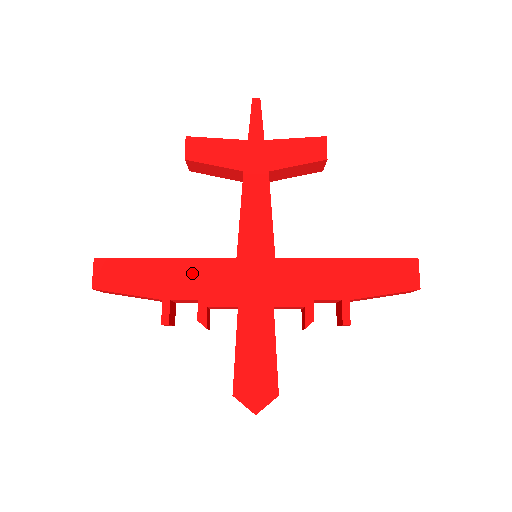
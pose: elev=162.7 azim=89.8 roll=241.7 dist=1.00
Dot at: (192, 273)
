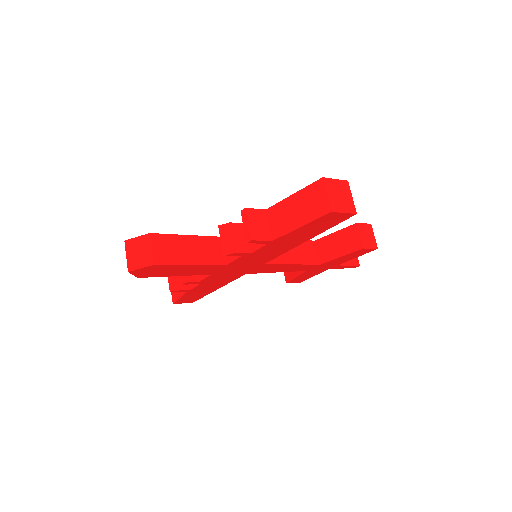
Dot at: occluded
